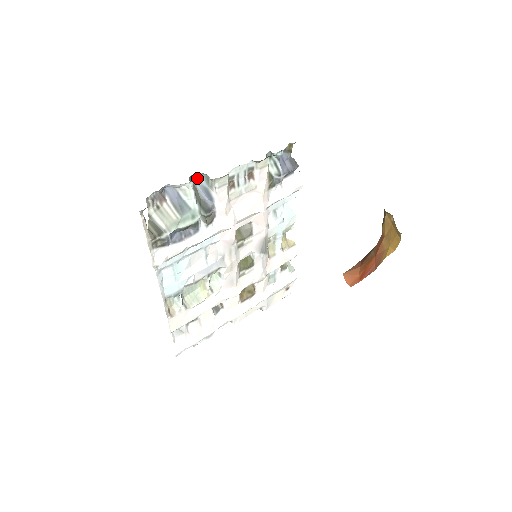
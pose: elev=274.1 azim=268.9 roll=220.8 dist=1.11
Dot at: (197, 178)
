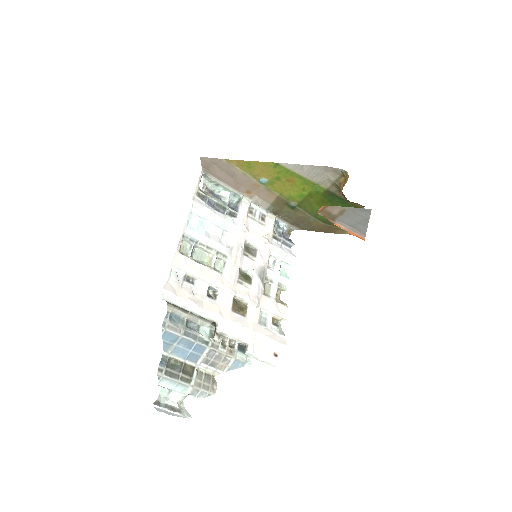
Dot at: (232, 204)
